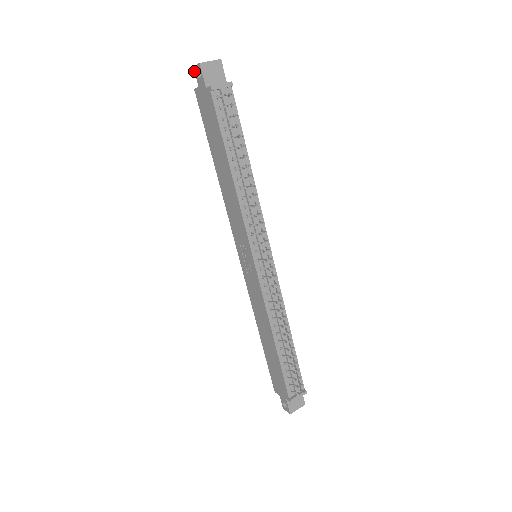
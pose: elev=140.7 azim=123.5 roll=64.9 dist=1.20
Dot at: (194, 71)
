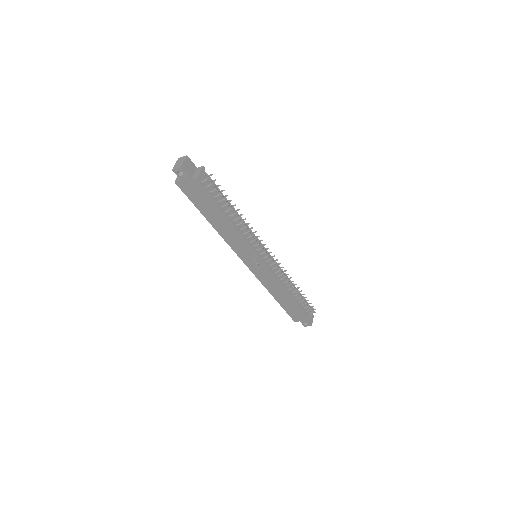
Dot at: occluded
